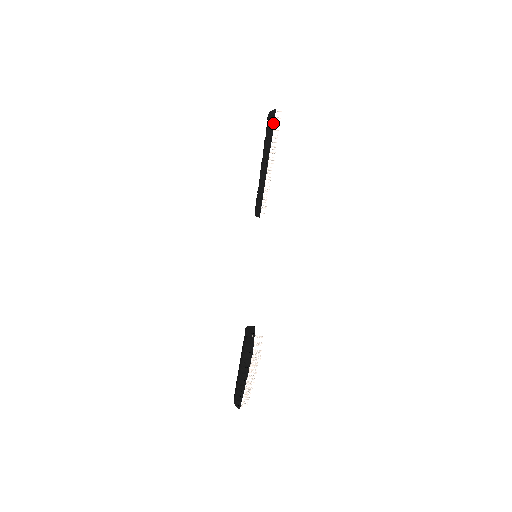
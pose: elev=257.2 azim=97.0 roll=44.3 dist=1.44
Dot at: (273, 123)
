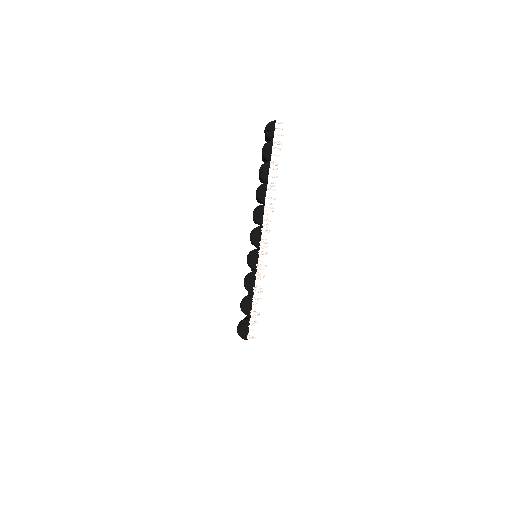
Dot at: (263, 214)
